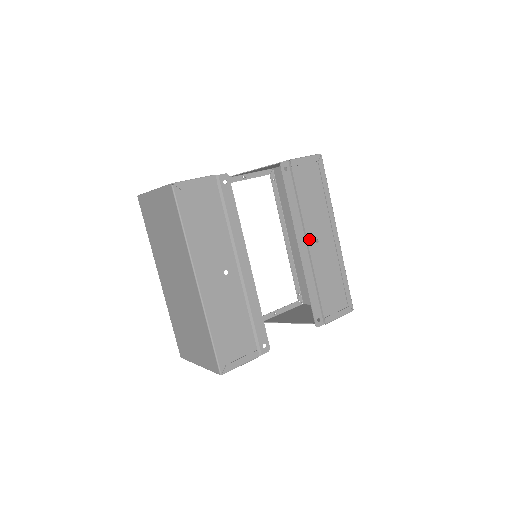
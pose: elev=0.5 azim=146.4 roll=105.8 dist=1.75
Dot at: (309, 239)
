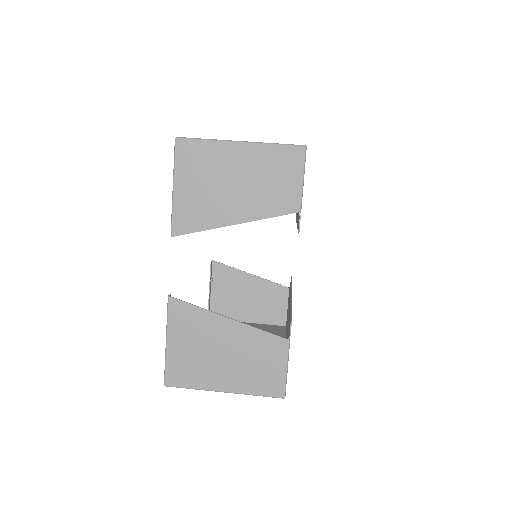
Dot at: occluded
